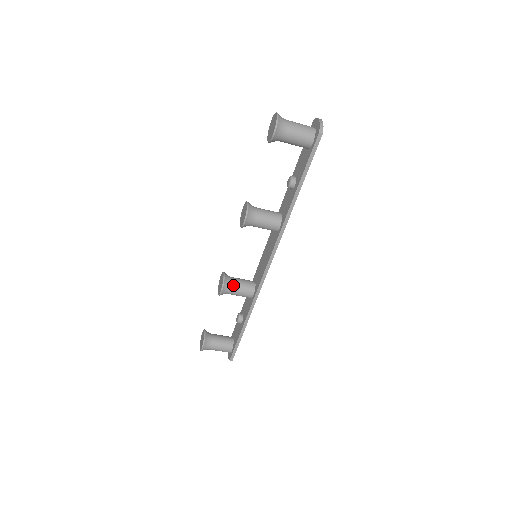
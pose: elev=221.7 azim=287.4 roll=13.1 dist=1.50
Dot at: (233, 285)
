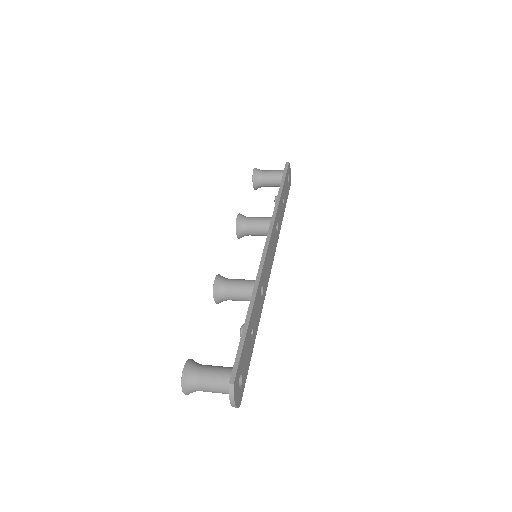
Dot at: occluded
